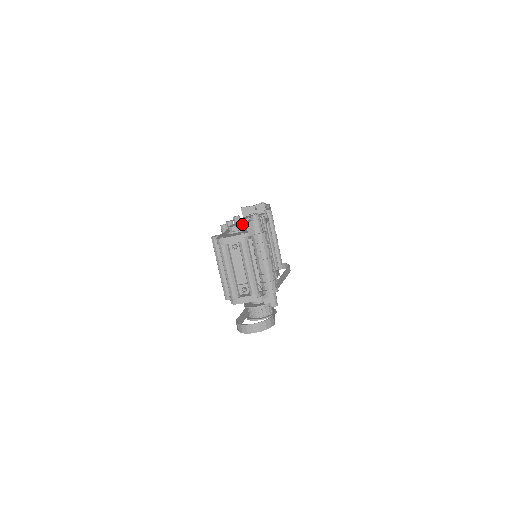
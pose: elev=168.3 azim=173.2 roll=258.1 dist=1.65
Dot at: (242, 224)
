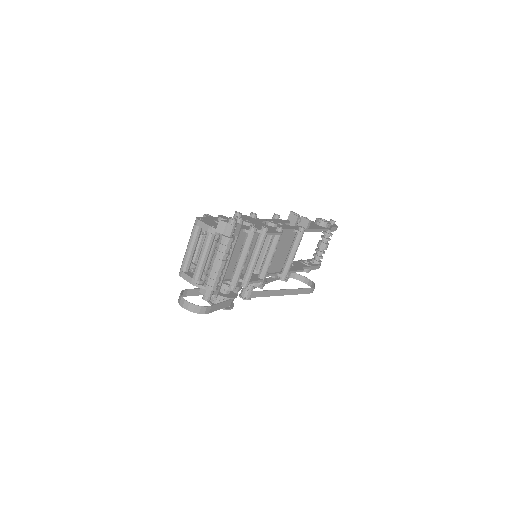
Dot at: (245, 221)
